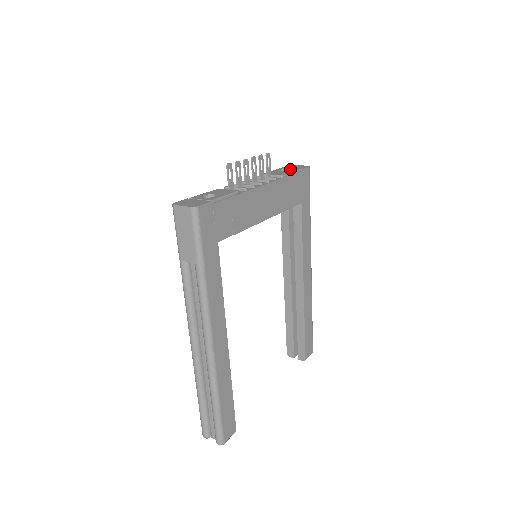
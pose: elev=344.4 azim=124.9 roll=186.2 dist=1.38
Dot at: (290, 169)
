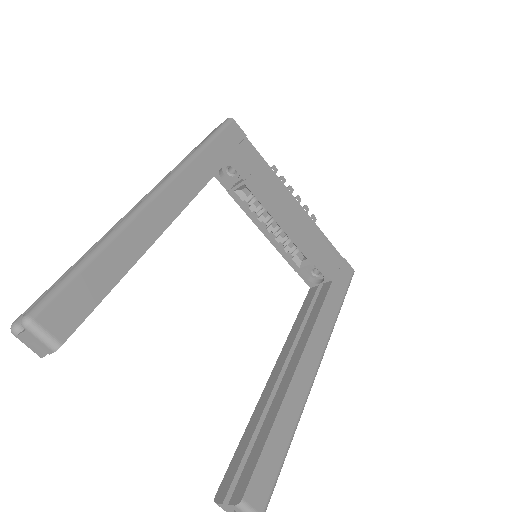
Dot at: occluded
